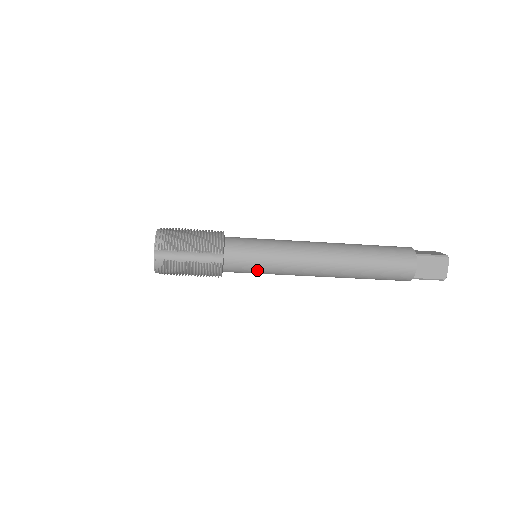
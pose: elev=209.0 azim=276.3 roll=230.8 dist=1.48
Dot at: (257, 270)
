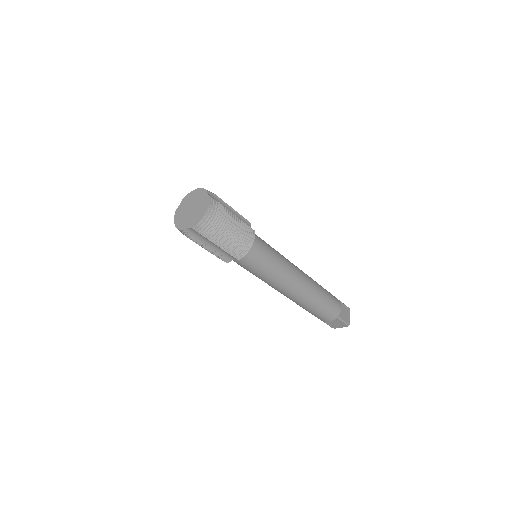
Dot at: occluded
